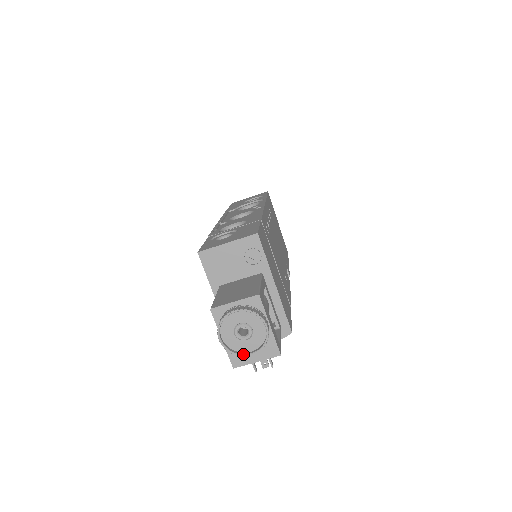
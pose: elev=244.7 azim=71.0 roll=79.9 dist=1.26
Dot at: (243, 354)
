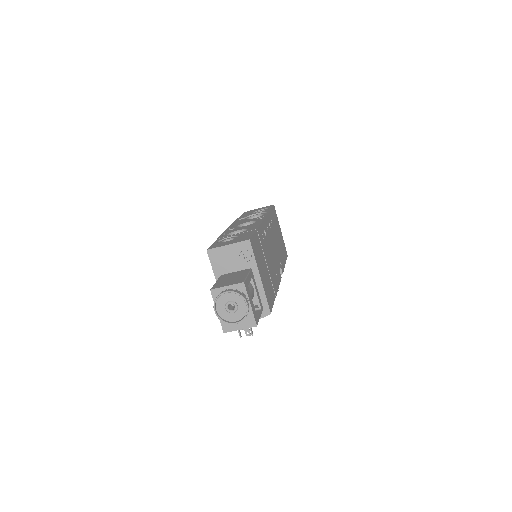
Dot at: (230, 323)
